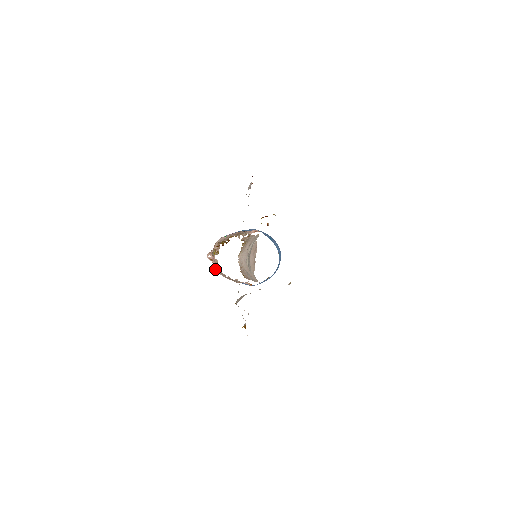
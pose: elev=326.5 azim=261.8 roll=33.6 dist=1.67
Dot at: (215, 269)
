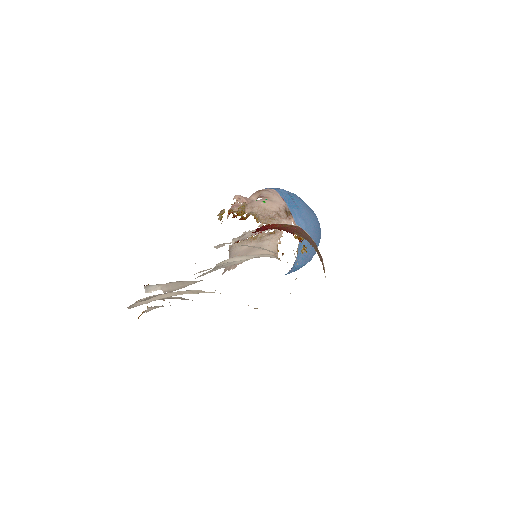
Dot at: occluded
